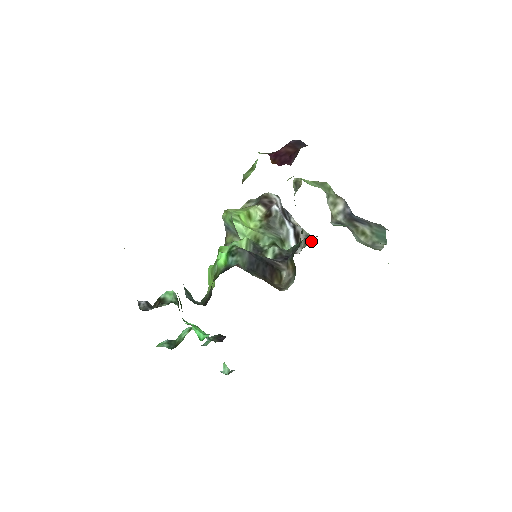
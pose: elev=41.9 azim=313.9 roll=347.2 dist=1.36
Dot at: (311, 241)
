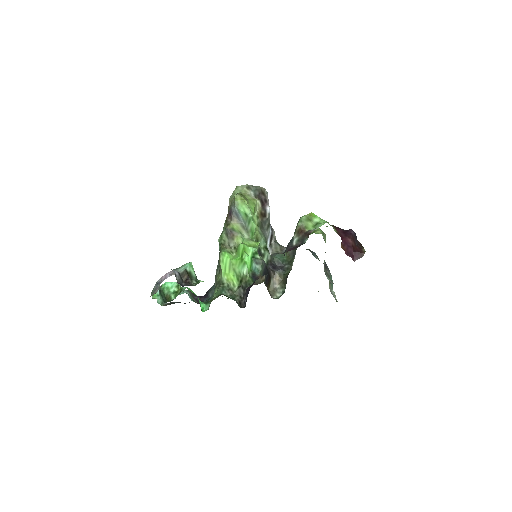
Dot at: (281, 250)
